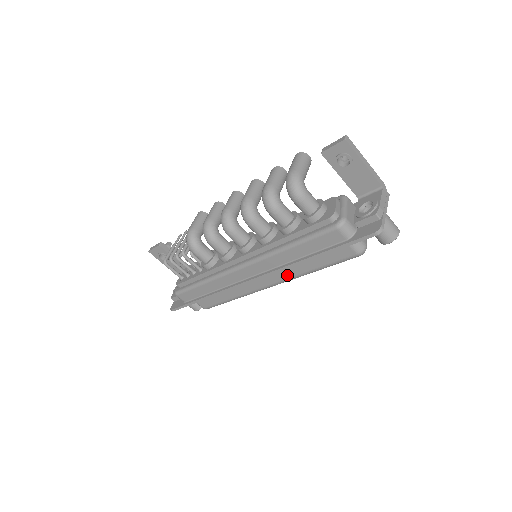
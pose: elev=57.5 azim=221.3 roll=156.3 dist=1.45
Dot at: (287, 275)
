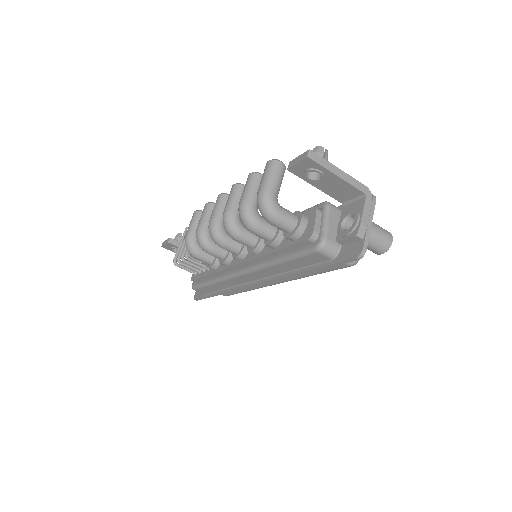
Dot at: (287, 278)
